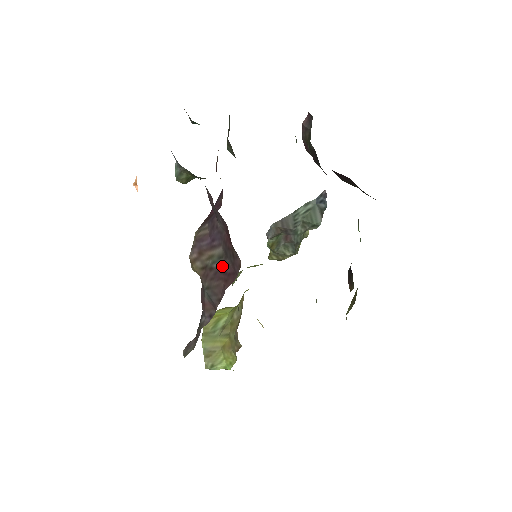
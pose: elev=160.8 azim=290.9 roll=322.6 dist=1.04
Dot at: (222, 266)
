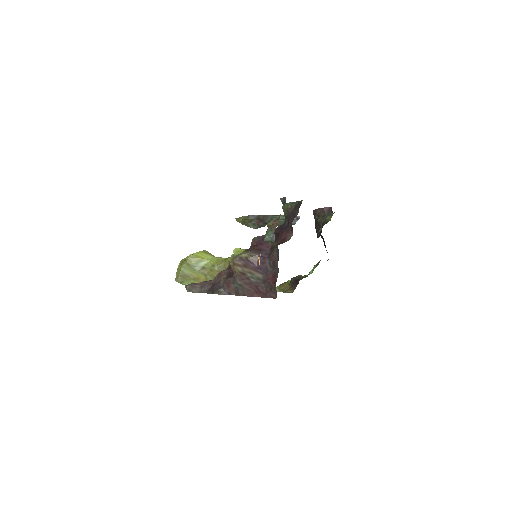
Dot at: (257, 284)
